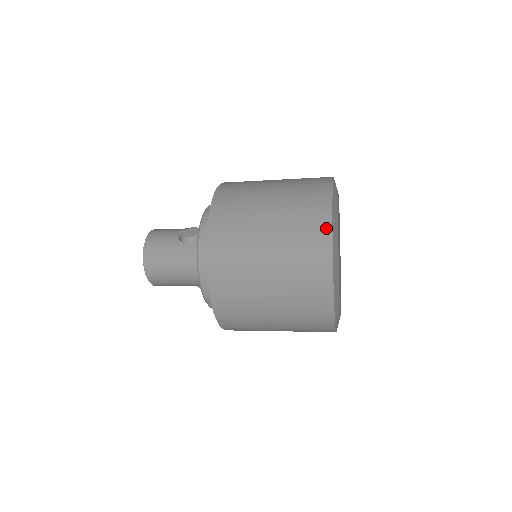
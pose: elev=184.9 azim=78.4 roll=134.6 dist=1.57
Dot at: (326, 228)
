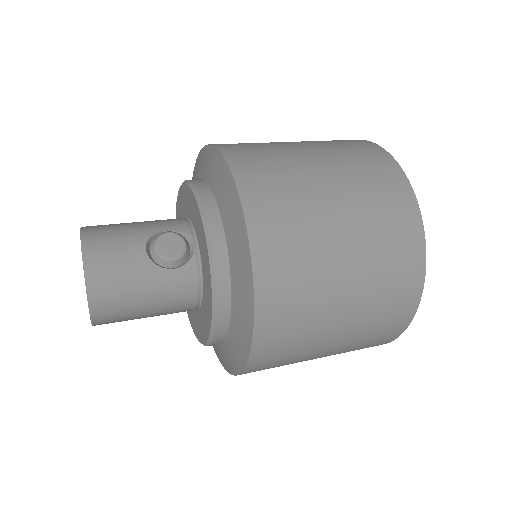
Dot at: (419, 263)
